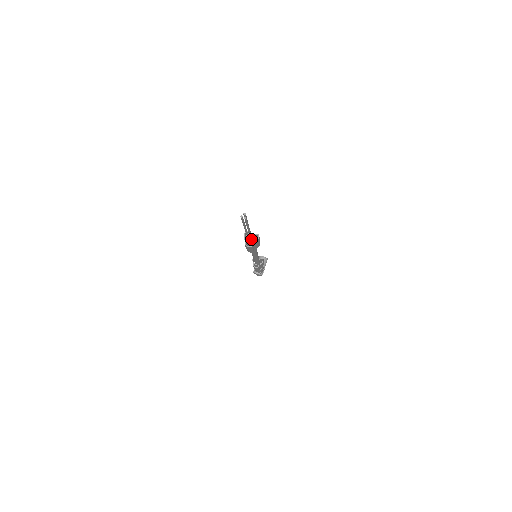
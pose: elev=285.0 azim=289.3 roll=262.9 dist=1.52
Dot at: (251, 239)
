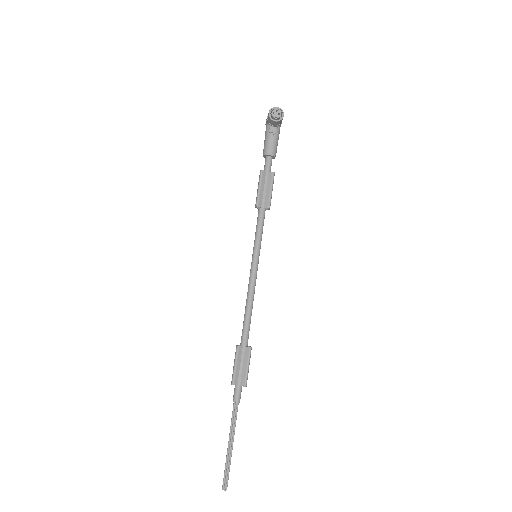
Dot at: (239, 399)
